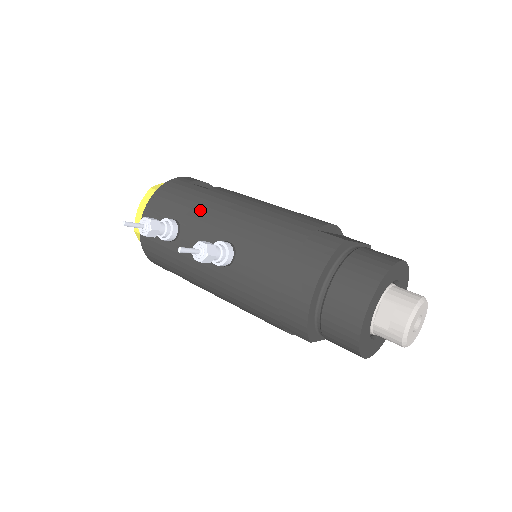
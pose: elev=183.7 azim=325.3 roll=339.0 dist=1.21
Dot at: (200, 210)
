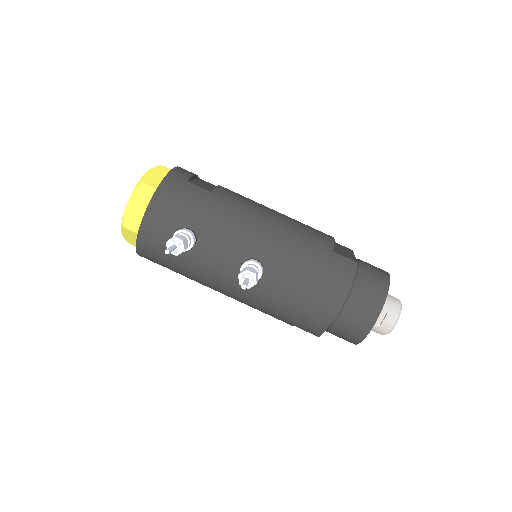
Dot at: (218, 221)
